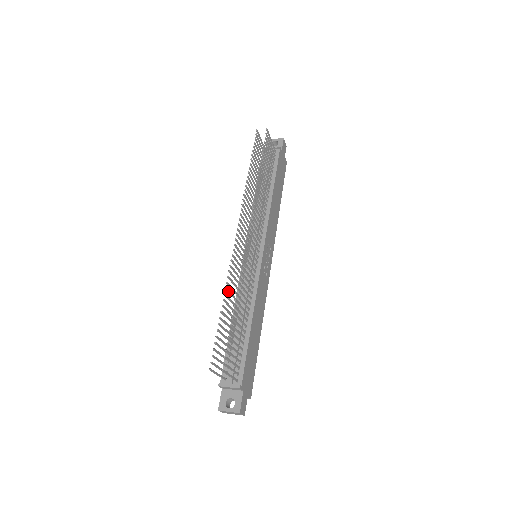
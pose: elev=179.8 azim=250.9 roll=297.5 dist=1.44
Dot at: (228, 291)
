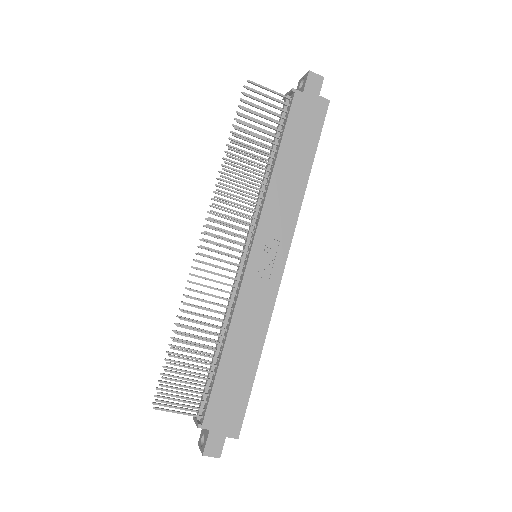
Dot at: occluded
